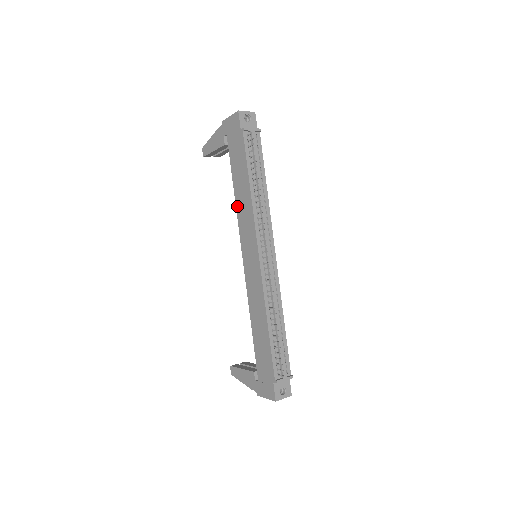
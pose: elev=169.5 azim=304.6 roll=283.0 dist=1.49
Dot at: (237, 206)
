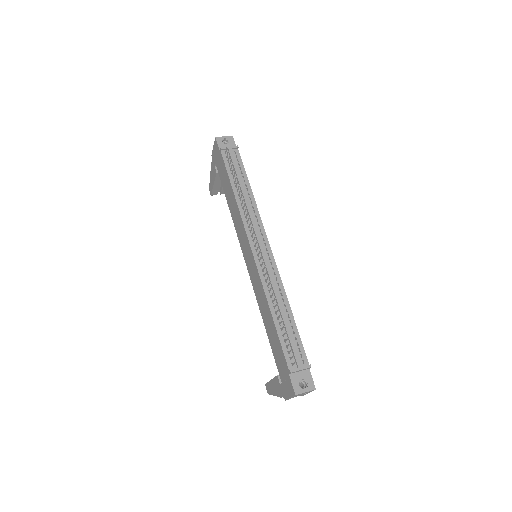
Dot at: (232, 217)
